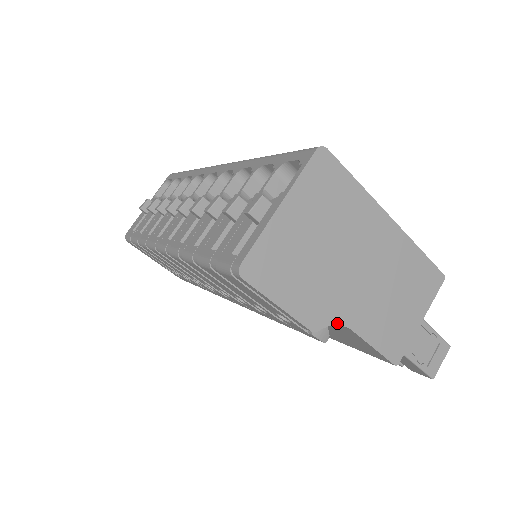
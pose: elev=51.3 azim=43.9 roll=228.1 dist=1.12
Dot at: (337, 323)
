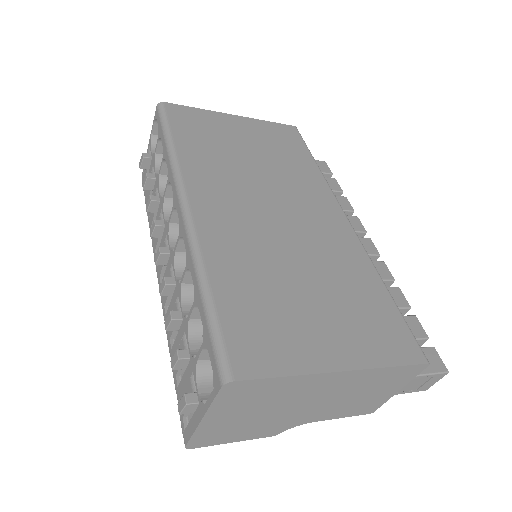
Dot at: occluded
